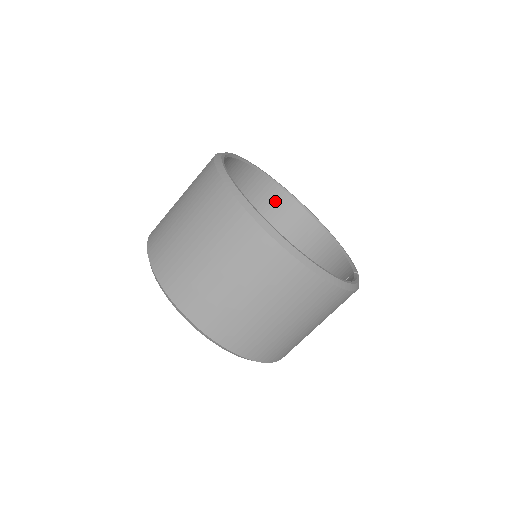
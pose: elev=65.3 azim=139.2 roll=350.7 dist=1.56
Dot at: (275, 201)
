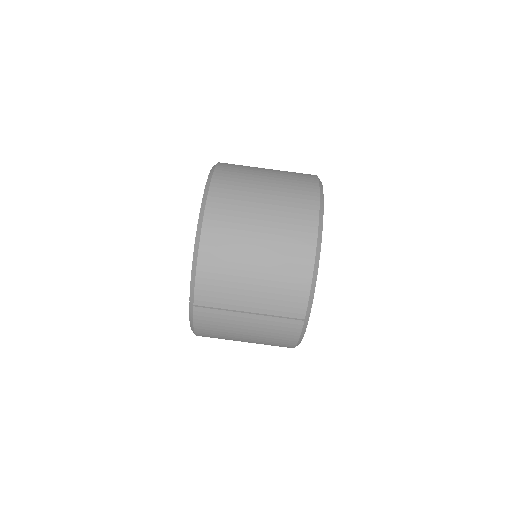
Dot at: occluded
